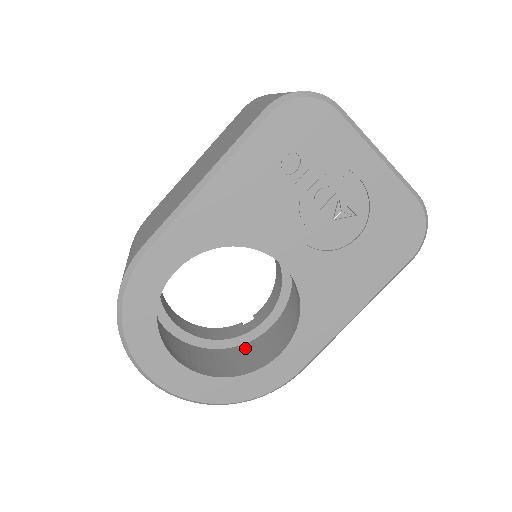
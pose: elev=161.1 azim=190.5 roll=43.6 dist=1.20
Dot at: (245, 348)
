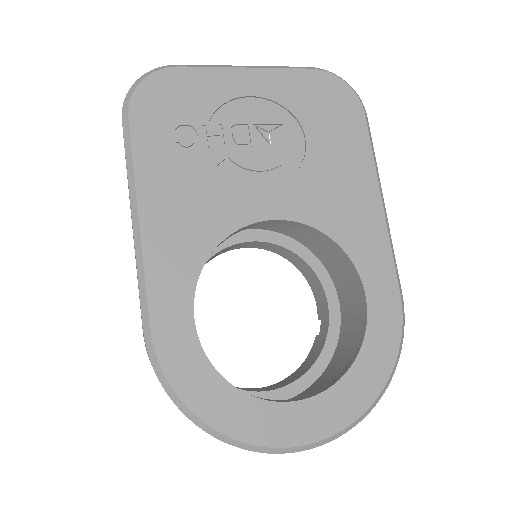
Dot at: (341, 345)
